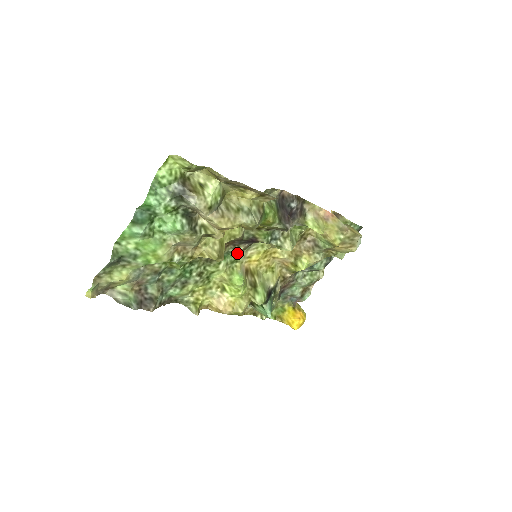
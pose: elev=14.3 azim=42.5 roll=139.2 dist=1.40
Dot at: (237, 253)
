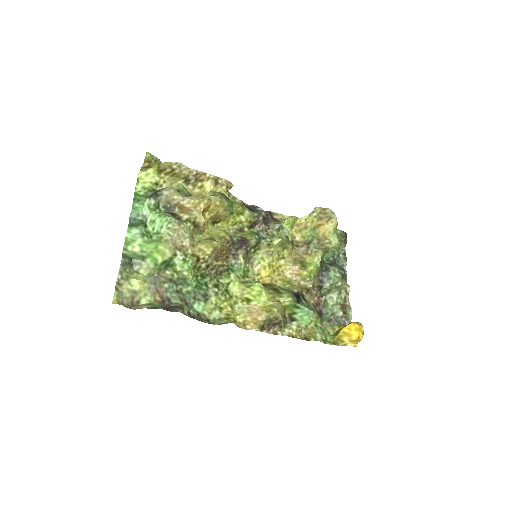
Dot at: (241, 265)
